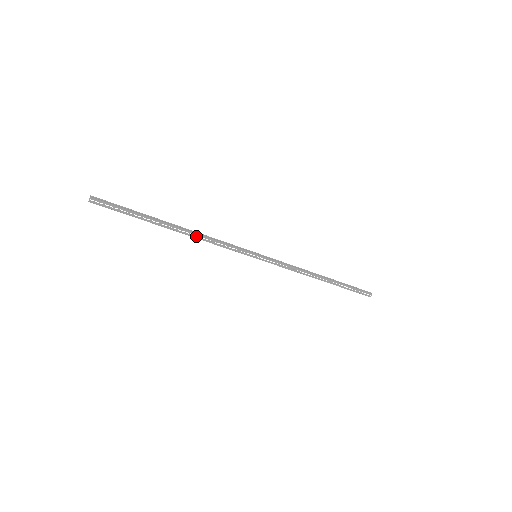
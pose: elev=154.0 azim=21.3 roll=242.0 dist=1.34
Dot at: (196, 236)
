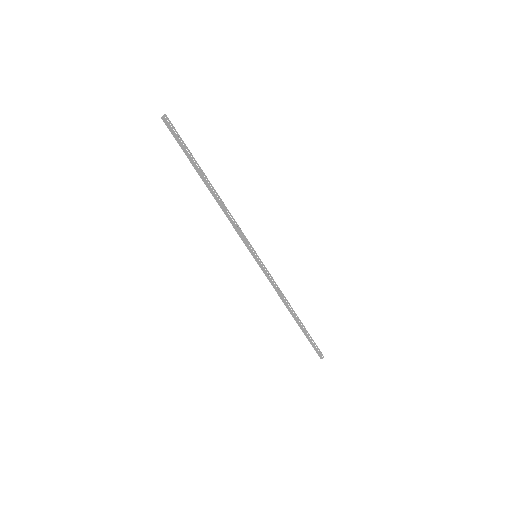
Dot at: (222, 205)
